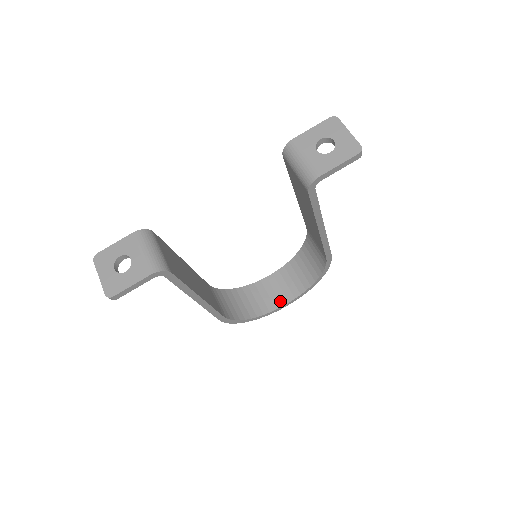
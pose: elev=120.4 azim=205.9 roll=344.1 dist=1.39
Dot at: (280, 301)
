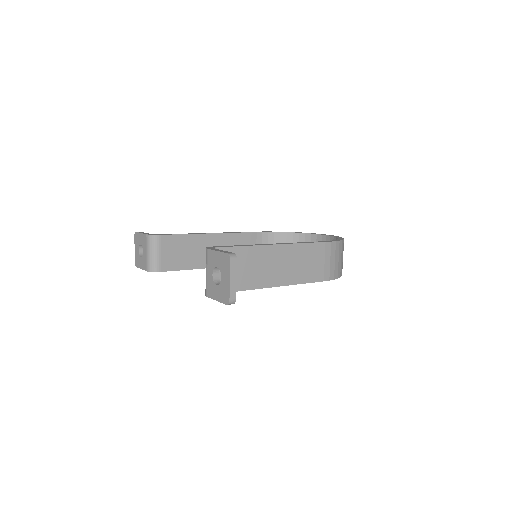
Dot at: occluded
